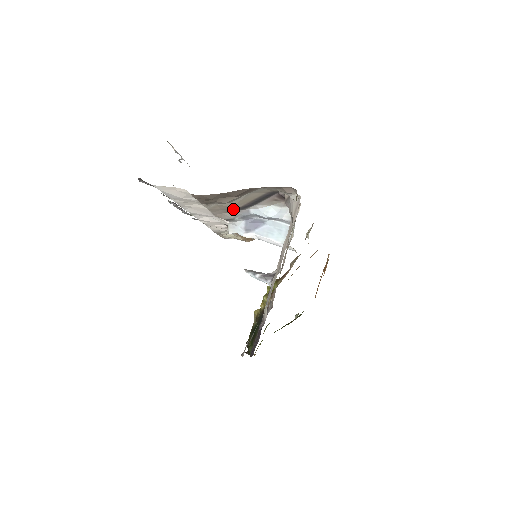
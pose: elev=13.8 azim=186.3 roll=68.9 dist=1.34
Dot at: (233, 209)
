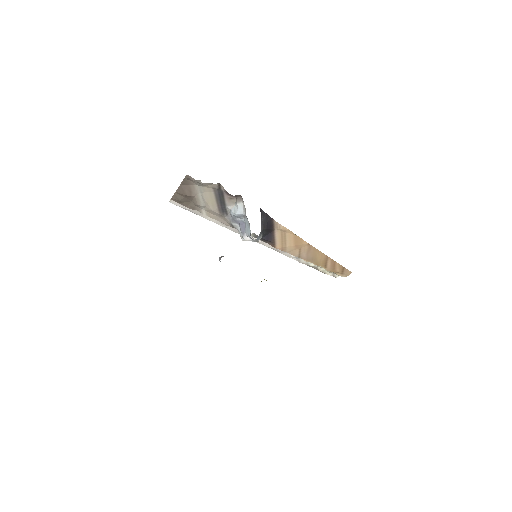
Dot at: (219, 213)
